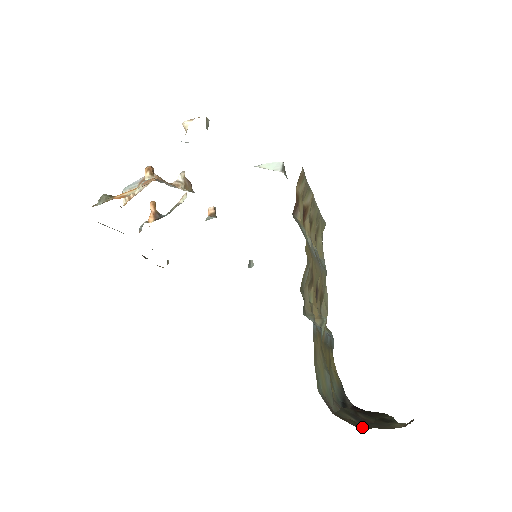
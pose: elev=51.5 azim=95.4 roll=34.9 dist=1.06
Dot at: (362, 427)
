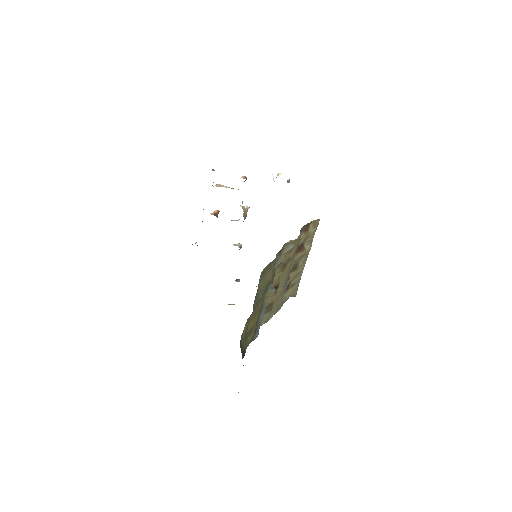
Dot at: occluded
